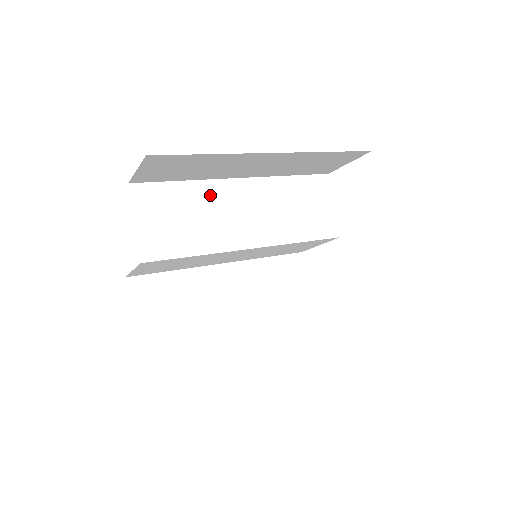
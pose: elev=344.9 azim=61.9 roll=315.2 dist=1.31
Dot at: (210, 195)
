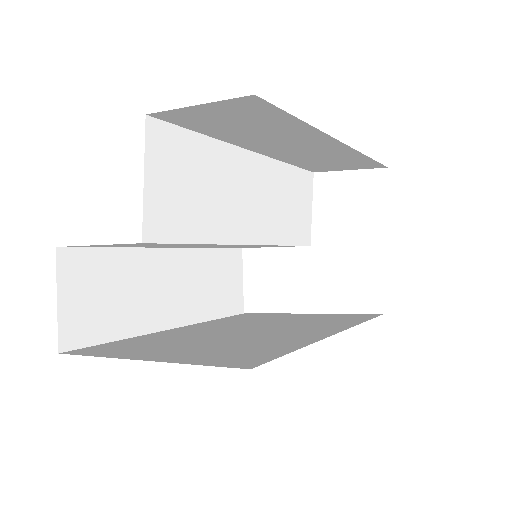
Dot at: (225, 164)
